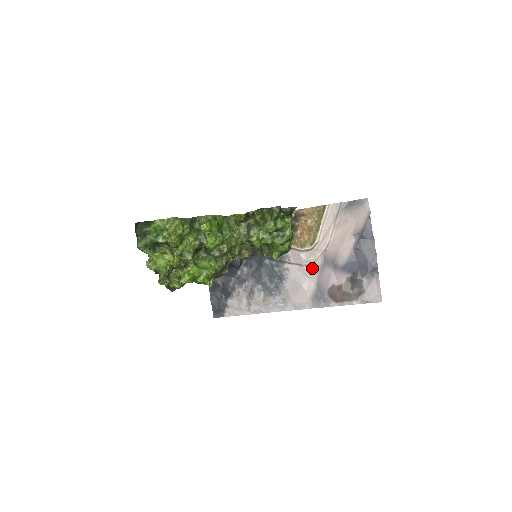
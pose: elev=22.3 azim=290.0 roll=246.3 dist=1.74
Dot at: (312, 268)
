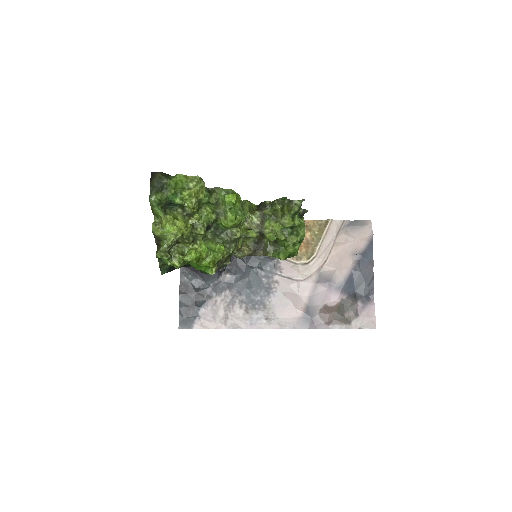
Dot at: (305, 284)
